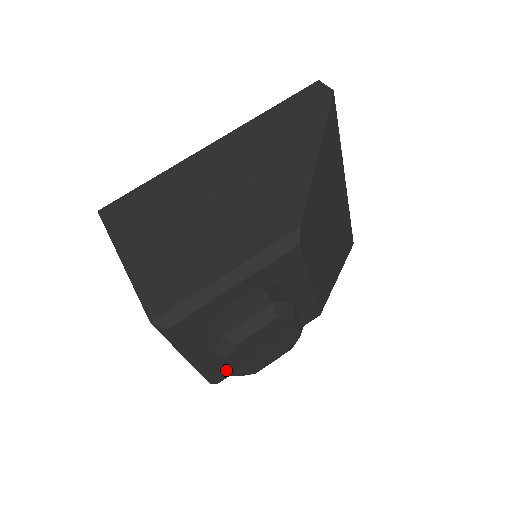
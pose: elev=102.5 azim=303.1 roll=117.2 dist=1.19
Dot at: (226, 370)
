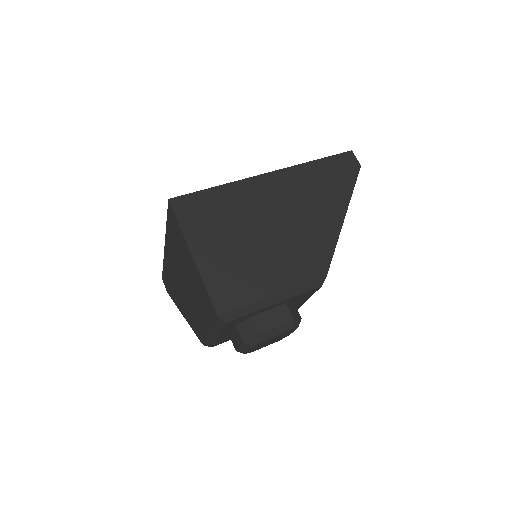
Dot at: (238, 349)
